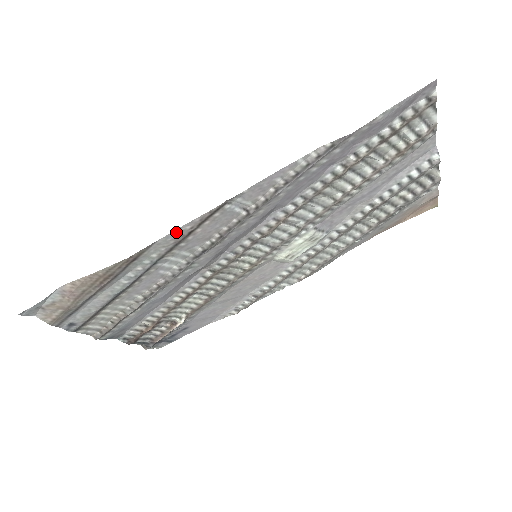
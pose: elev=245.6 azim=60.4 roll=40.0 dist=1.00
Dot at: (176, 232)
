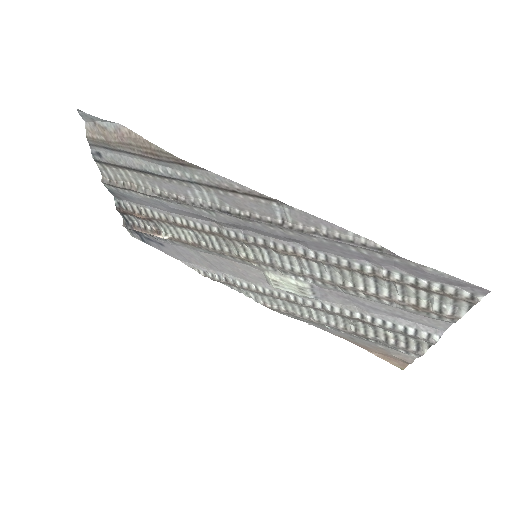
Dot at: (226, 180)
